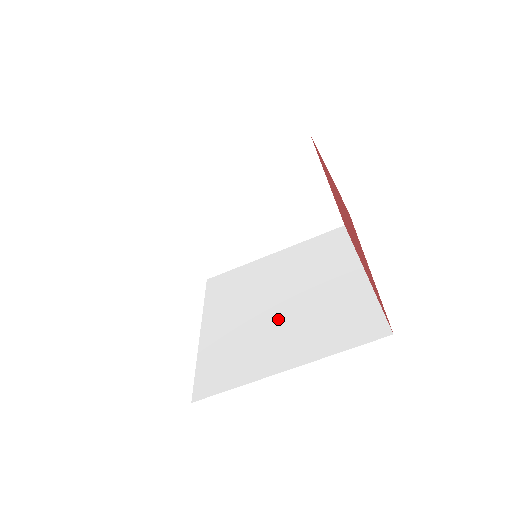
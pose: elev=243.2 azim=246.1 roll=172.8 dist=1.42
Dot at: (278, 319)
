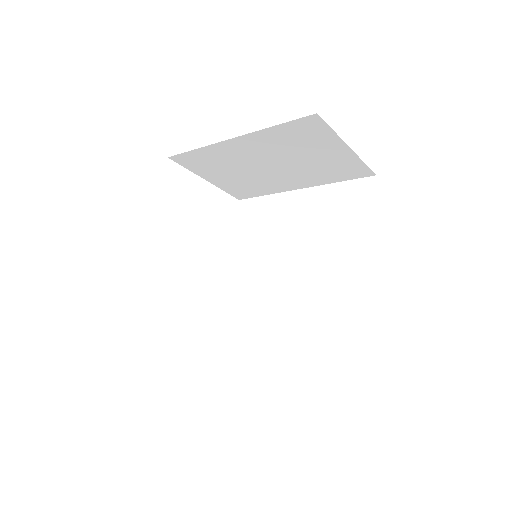
Dot at: (283, 298)
